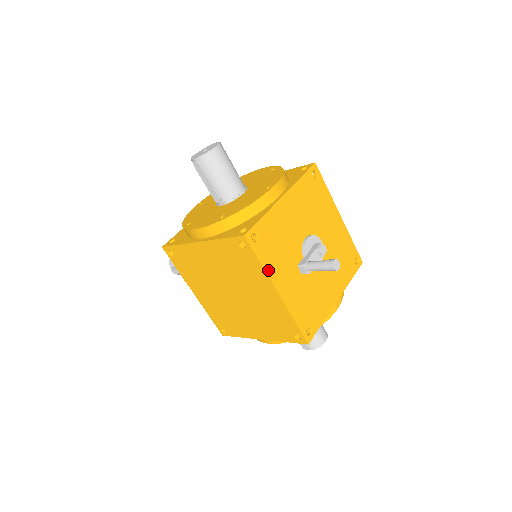
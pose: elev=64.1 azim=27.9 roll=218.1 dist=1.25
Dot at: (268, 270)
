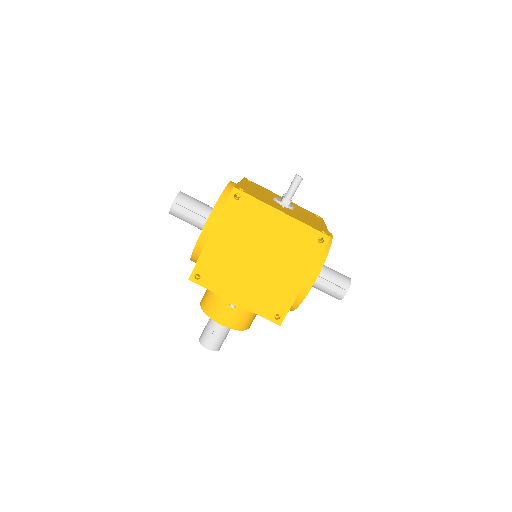
Dot at: (264, 202)
